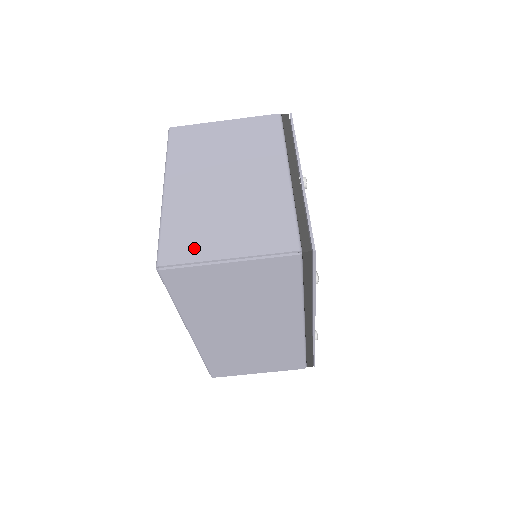
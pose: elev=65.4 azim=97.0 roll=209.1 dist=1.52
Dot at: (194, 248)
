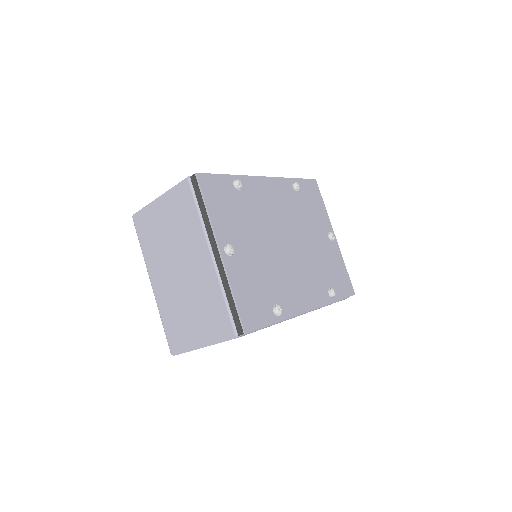
Dot at: (182, 339)
